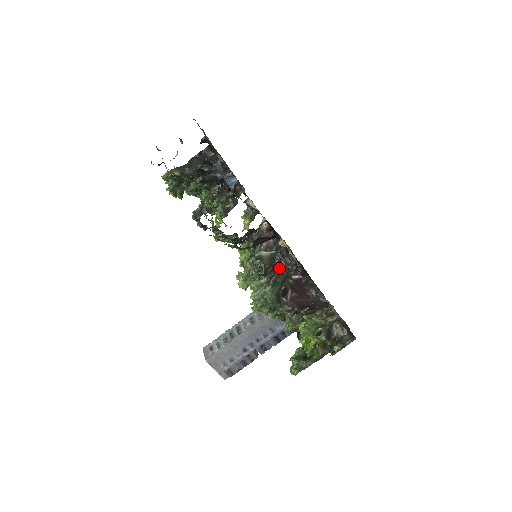
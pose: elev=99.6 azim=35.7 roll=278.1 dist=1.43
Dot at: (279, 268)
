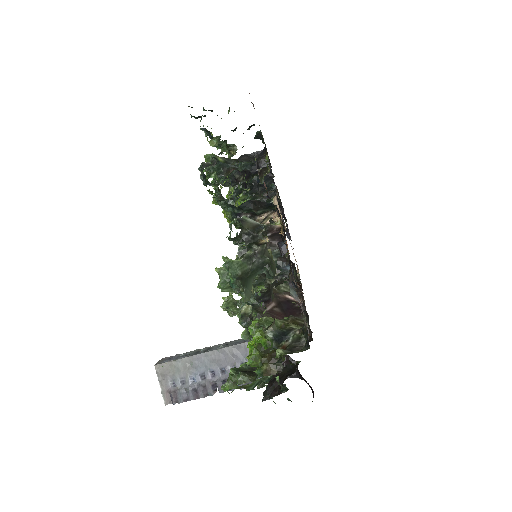
Dot at: (261, 246)
